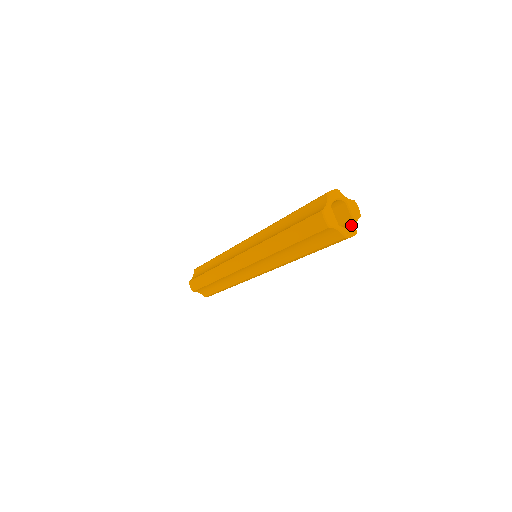
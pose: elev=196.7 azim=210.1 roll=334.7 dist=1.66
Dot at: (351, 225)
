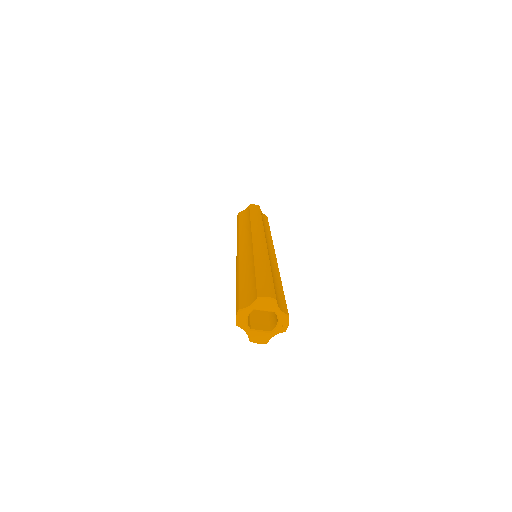
Dot at: (278, 319)
